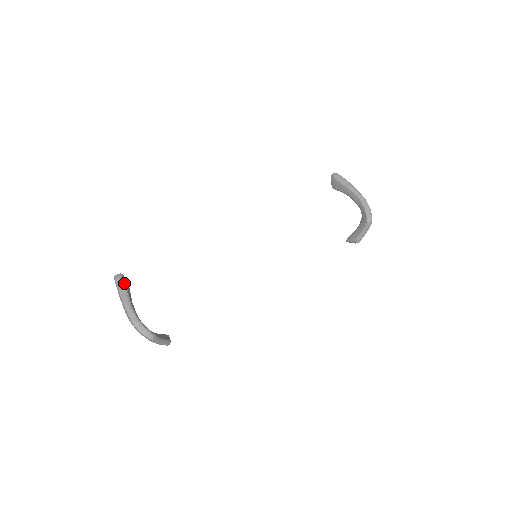
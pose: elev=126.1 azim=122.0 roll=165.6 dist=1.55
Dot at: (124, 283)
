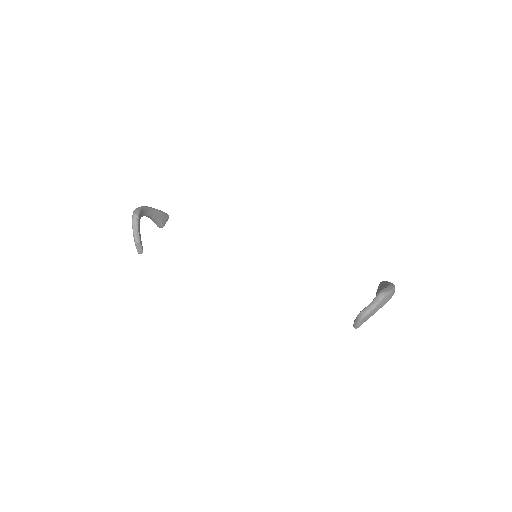
Dot at: (164, 212)
